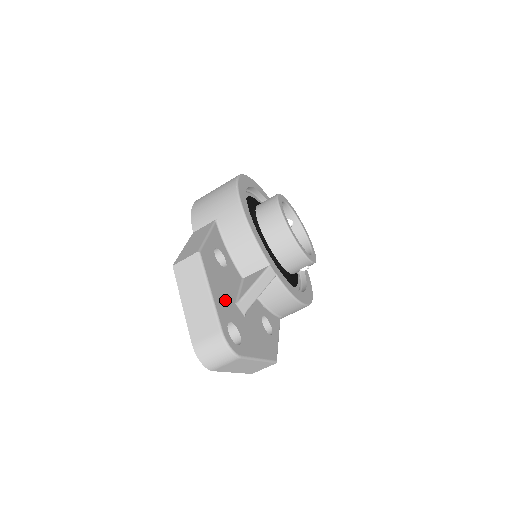
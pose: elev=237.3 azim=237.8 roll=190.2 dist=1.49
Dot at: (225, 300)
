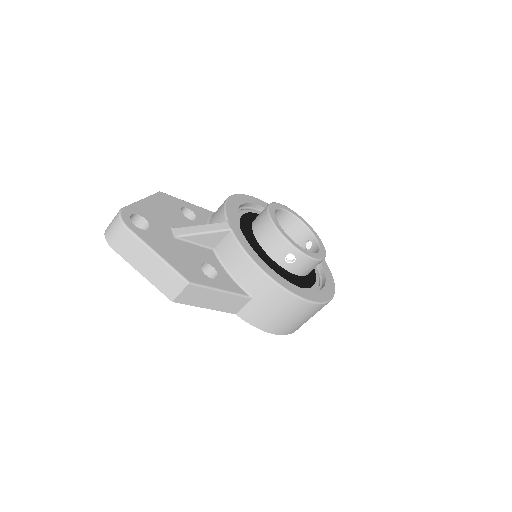
Dot at: (157, 215)
